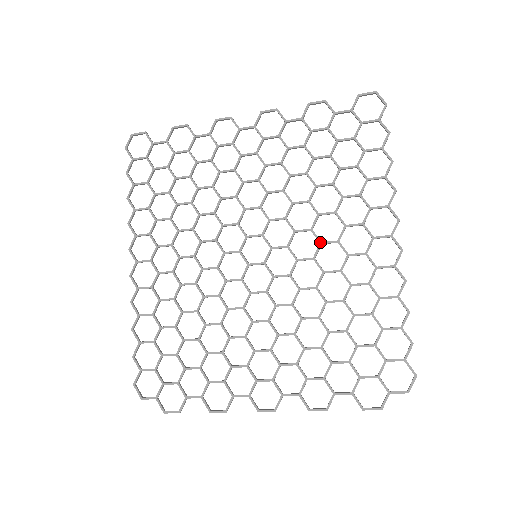
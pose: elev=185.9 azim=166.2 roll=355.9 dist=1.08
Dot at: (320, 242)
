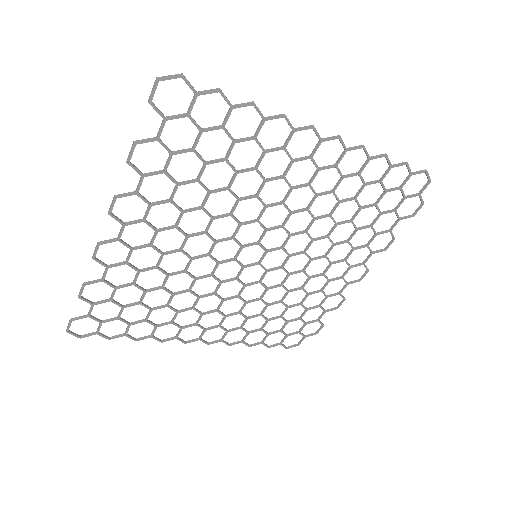
Dot at: occluded
